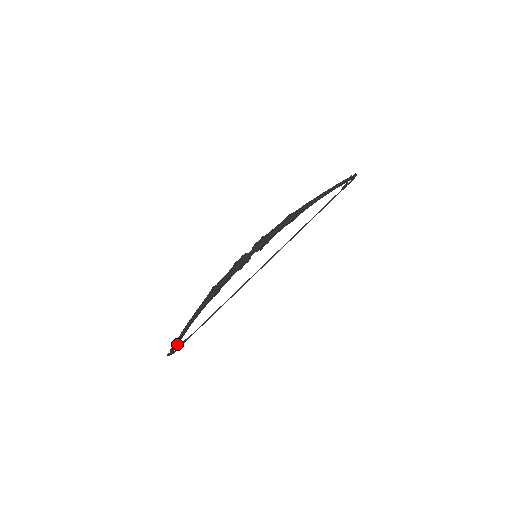
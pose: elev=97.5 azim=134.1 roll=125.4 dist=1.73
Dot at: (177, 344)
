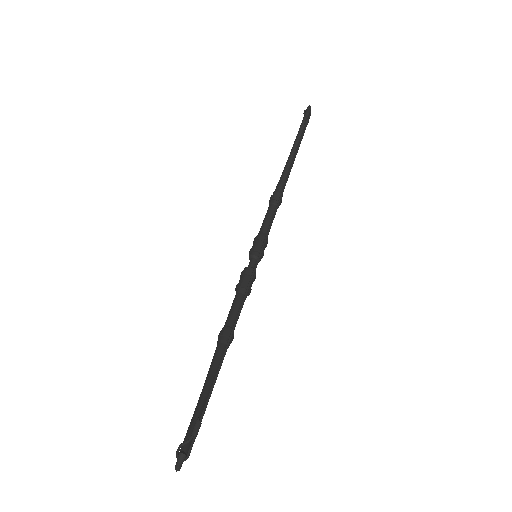
Dot at: (188, 439)
